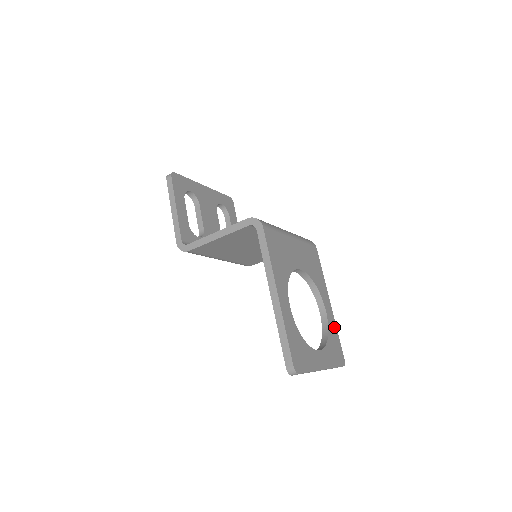
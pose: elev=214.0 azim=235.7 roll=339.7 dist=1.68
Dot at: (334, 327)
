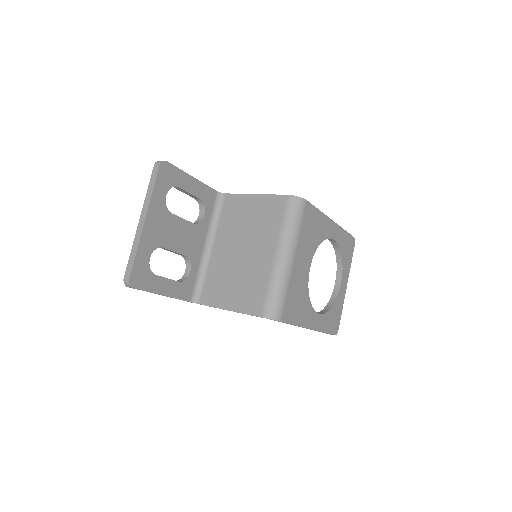
Dot at: (342, 234)
